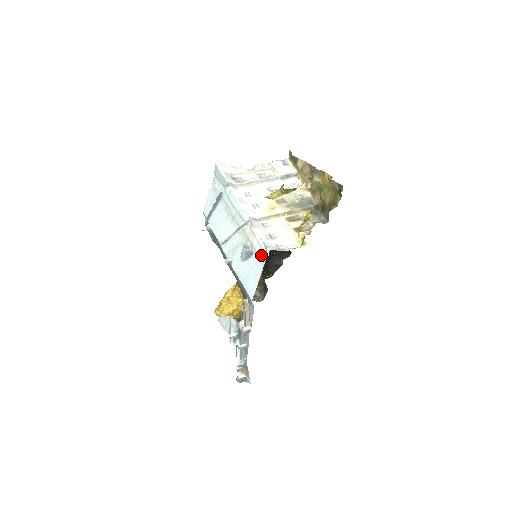
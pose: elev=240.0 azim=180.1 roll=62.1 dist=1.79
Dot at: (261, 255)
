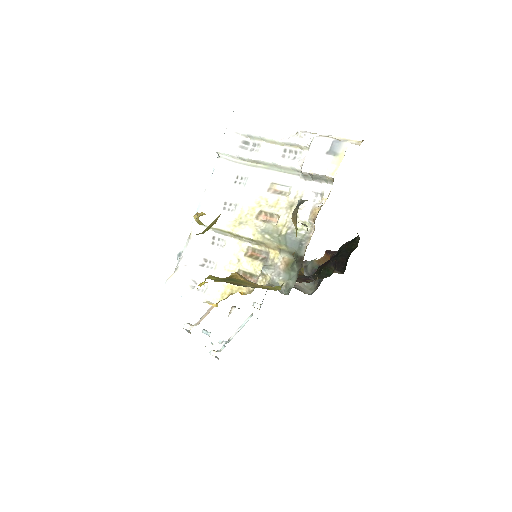
Dot at: occluded
